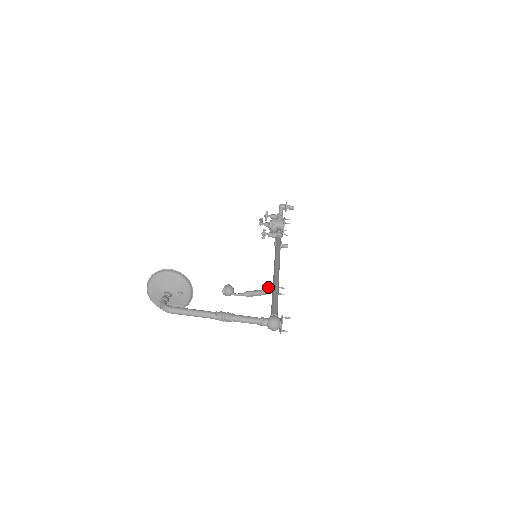
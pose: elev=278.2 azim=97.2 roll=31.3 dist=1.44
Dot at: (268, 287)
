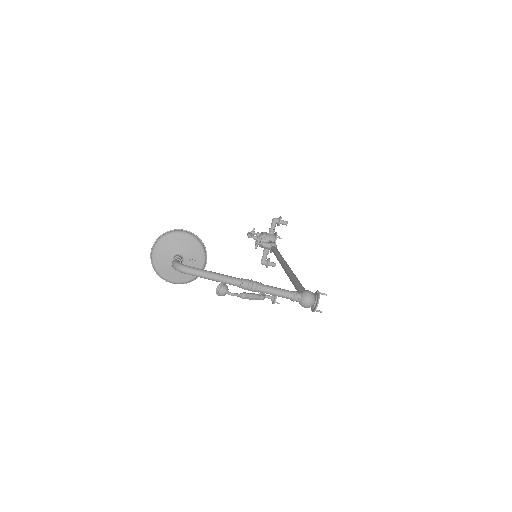
Dot at: occluded
